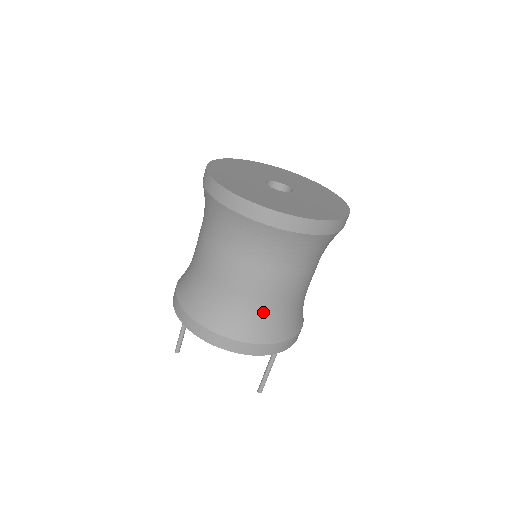
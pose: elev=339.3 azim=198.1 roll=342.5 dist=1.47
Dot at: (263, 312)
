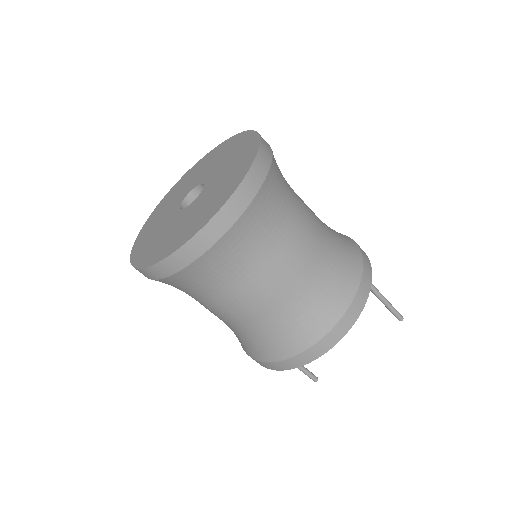
Dot at: (318, 283)
